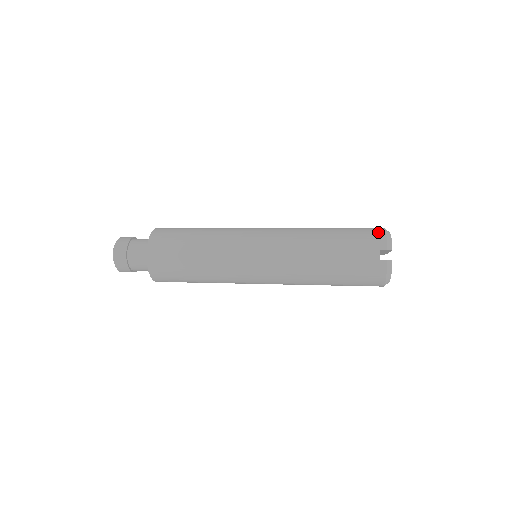
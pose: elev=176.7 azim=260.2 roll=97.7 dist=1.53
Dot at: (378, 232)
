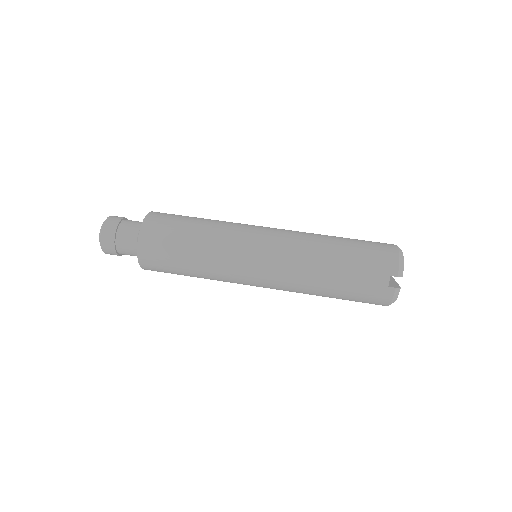
Dot at: (391, 254)
